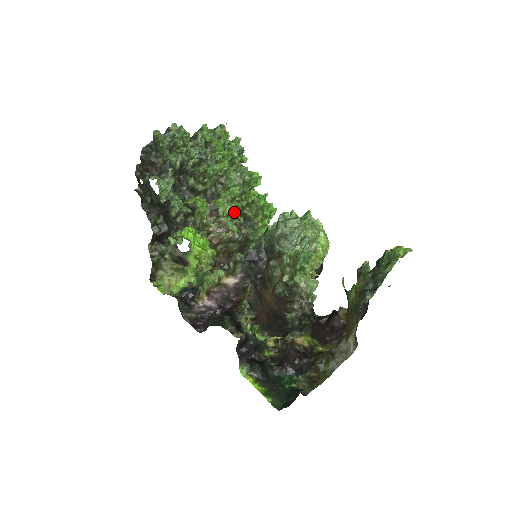
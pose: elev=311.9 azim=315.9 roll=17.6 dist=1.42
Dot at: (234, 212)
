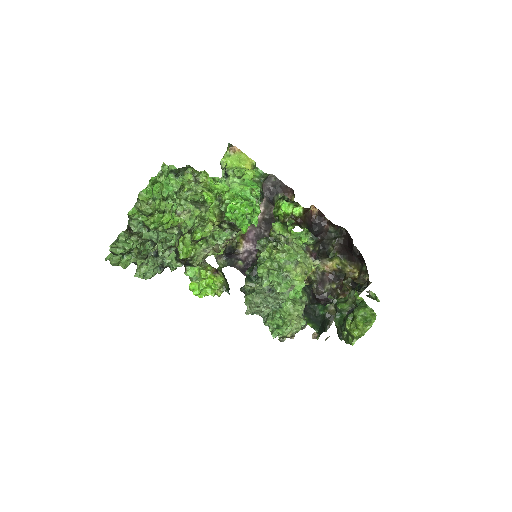
Dot at: (216, 222)
